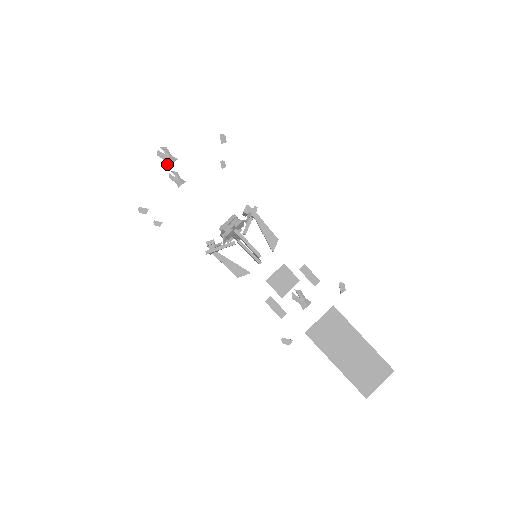
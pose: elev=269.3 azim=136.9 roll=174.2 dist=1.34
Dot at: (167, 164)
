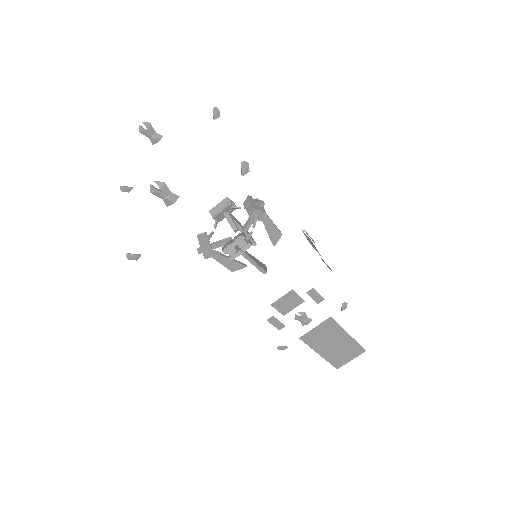
Dot at: occluded
